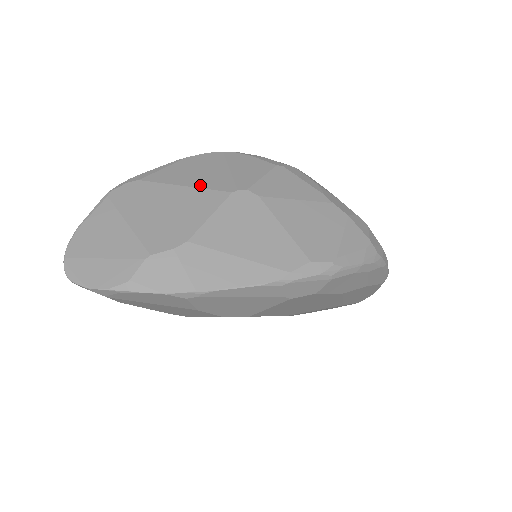
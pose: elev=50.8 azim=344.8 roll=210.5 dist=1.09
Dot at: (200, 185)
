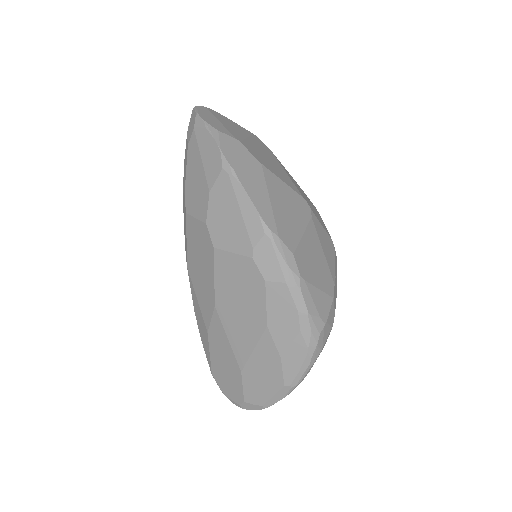
Dot at: (294, 183)
